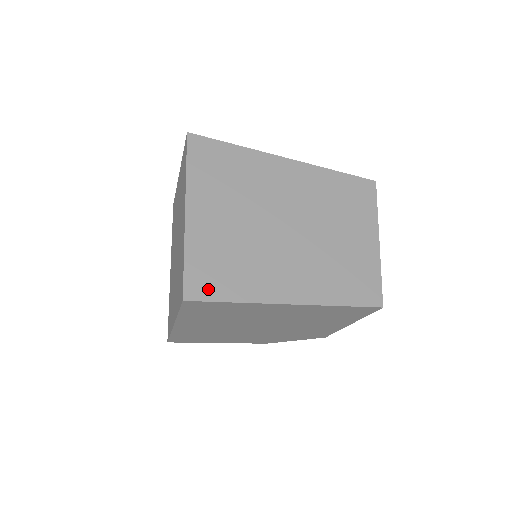
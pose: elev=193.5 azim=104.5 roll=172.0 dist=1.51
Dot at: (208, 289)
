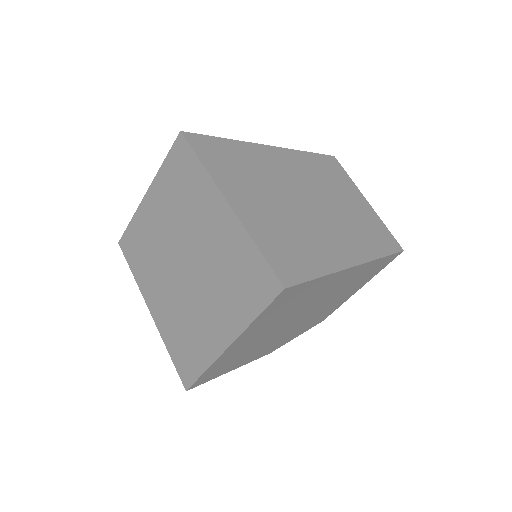
Dot at: (295, 271)
